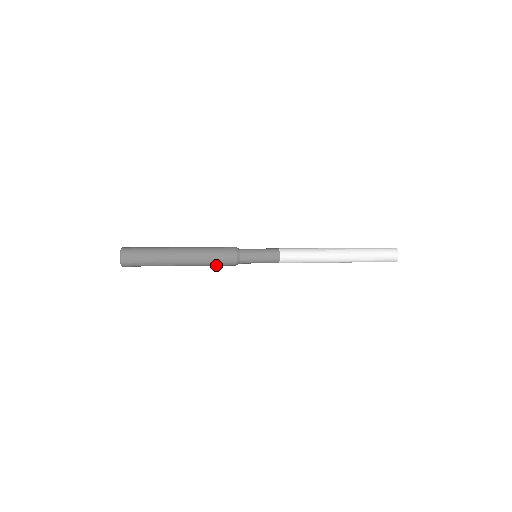
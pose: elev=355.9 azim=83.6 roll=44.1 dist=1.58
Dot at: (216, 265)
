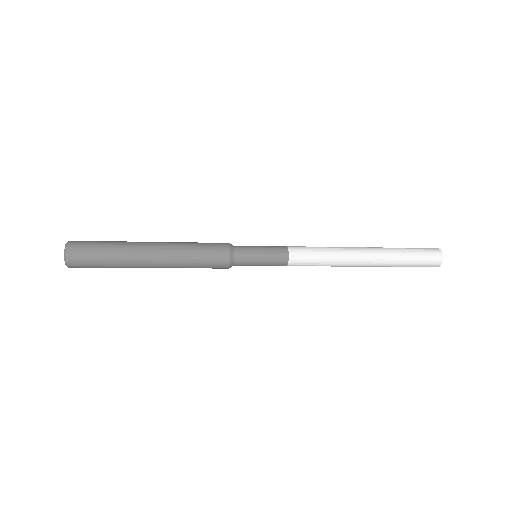
Dot at: (202, 258)
